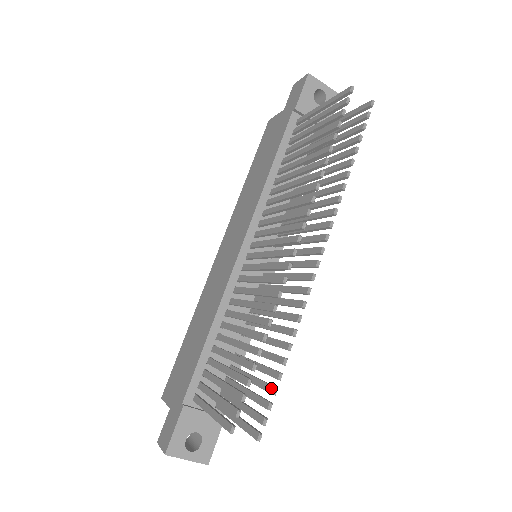
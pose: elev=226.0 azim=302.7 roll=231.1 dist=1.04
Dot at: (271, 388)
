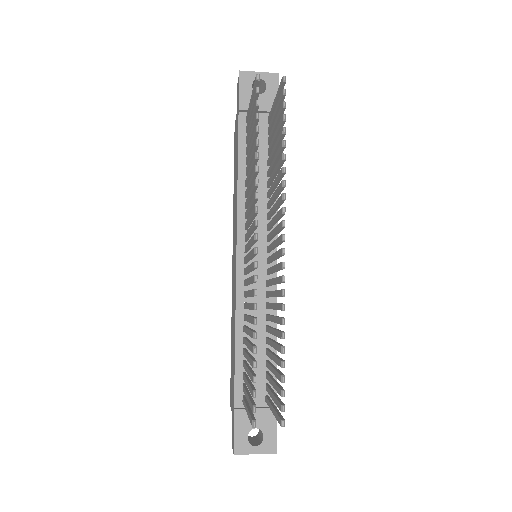
Dot at: (280, 377)
